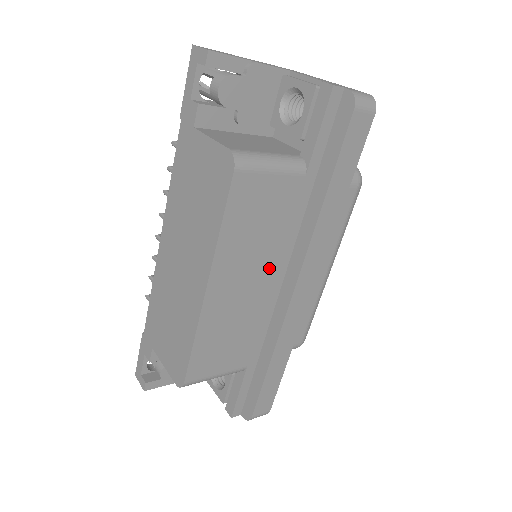
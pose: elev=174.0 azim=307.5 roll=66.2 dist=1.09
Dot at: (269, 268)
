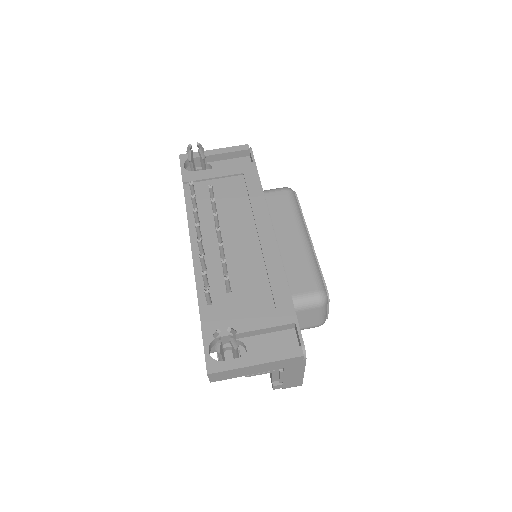
Dot at: occluded
